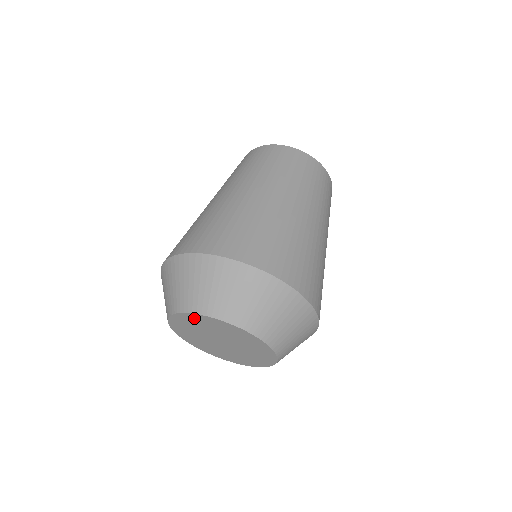
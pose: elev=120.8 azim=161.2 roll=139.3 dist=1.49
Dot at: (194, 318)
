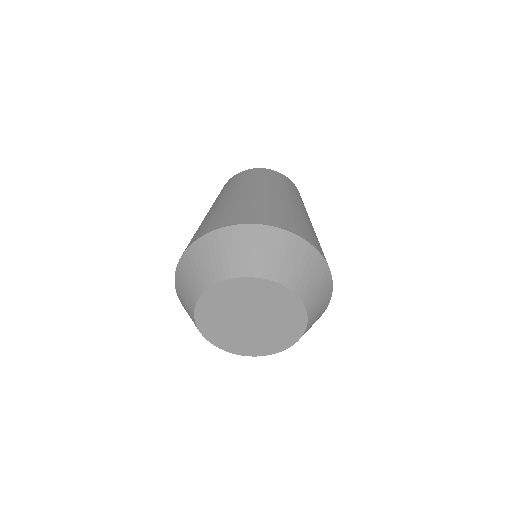
Dot at: (260, 286)
